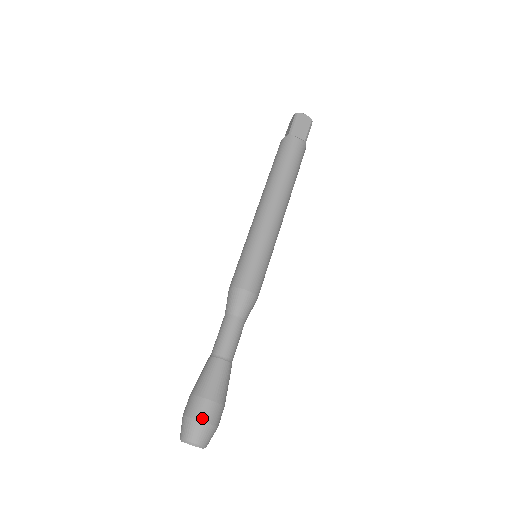
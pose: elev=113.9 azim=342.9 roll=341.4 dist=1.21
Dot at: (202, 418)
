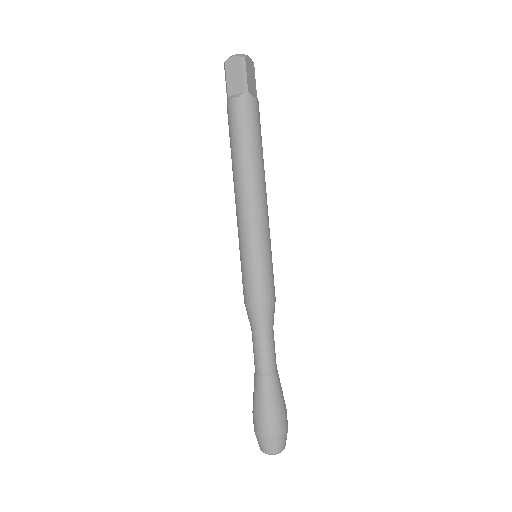
Dot at: (285, 429)
